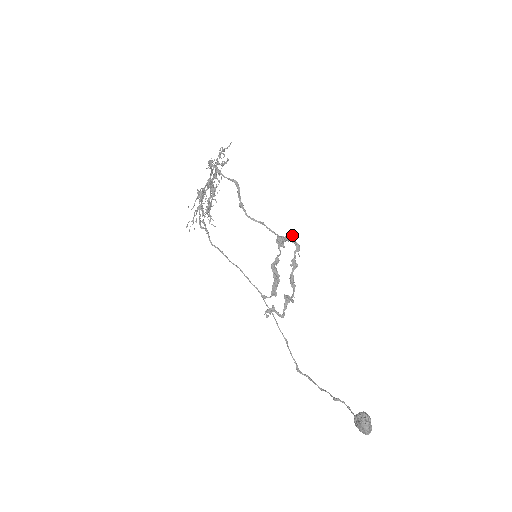
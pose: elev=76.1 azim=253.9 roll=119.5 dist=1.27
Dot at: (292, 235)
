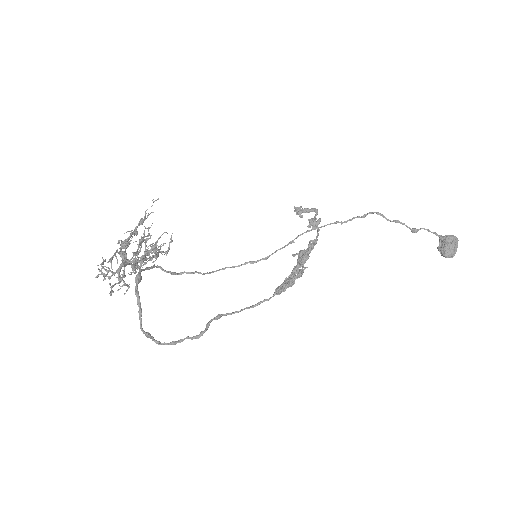
Dot at: (287, 287)
